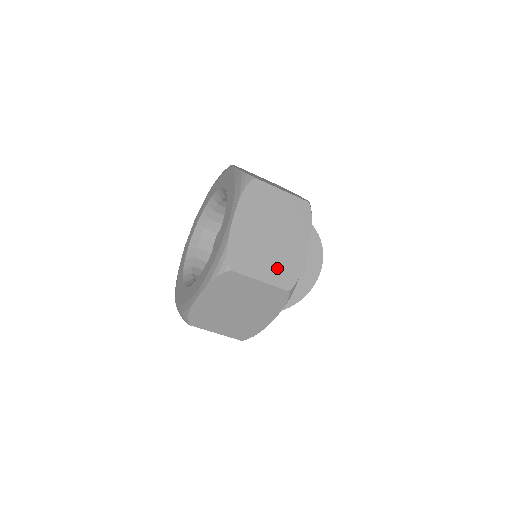
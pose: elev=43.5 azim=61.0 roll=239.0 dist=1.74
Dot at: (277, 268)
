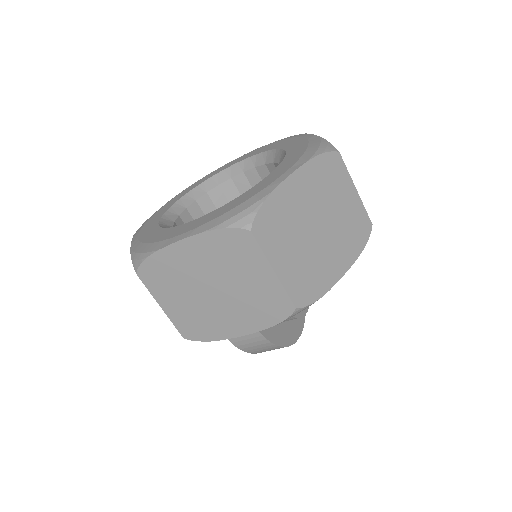
Dot at: occluded
